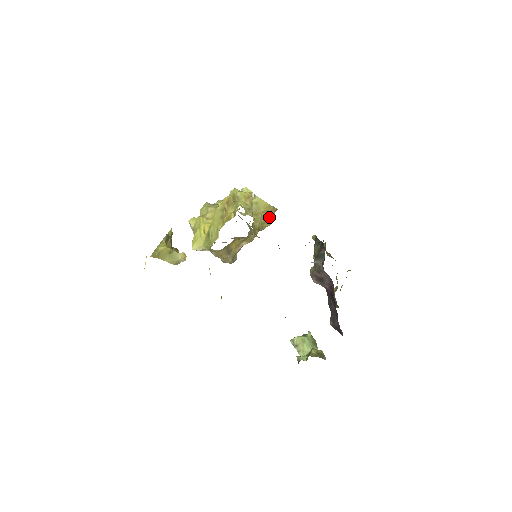
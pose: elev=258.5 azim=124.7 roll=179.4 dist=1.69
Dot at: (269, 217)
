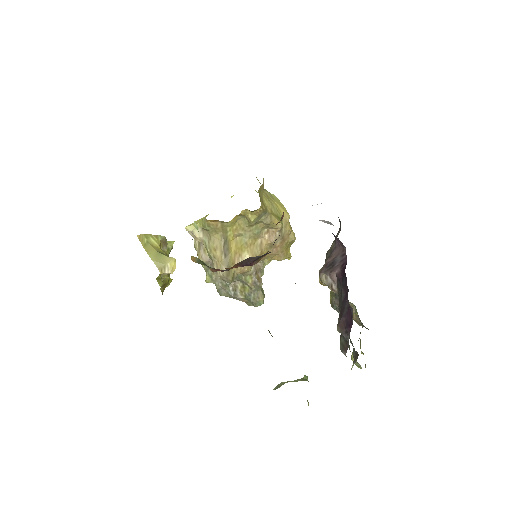
Dot at: (283, 225)
